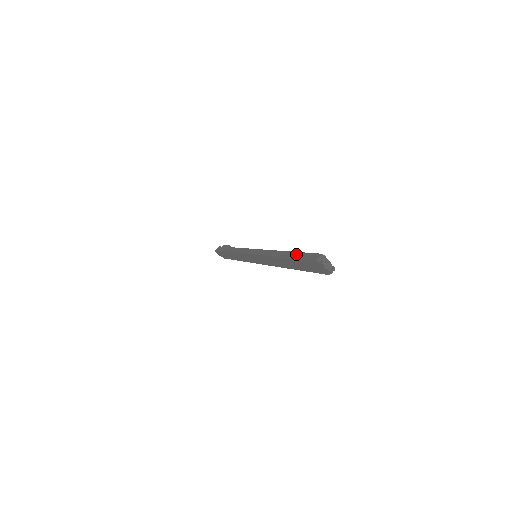
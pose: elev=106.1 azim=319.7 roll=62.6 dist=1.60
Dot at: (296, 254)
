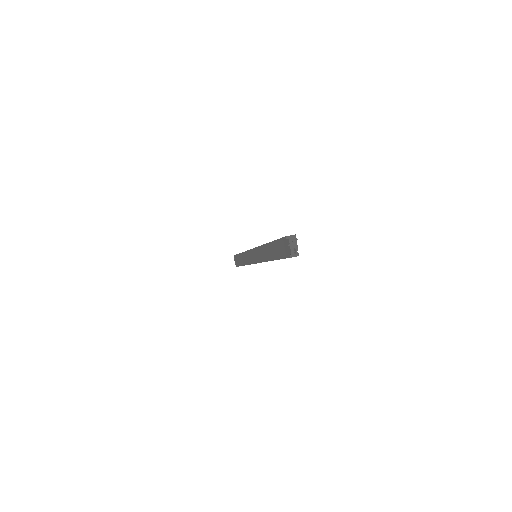
Dot at: occluded
